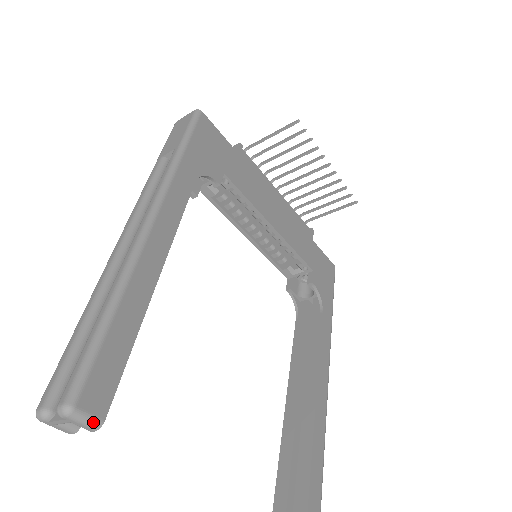
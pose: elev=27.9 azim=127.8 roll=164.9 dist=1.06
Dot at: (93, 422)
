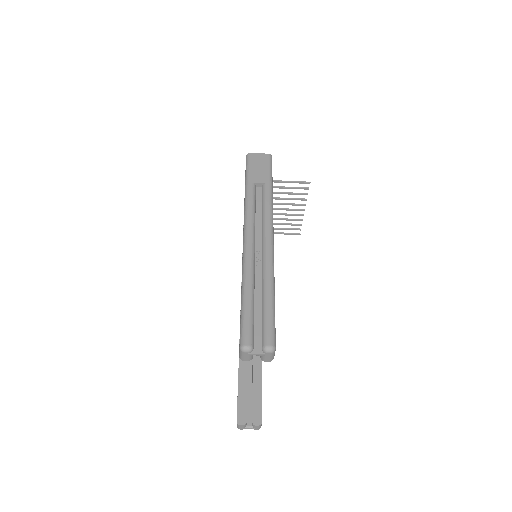
Dot at: occluded
